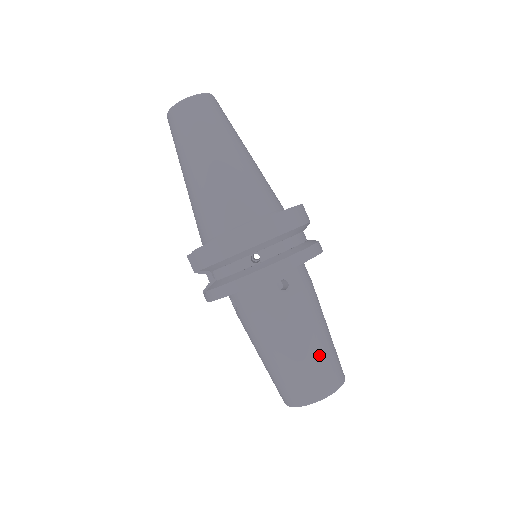
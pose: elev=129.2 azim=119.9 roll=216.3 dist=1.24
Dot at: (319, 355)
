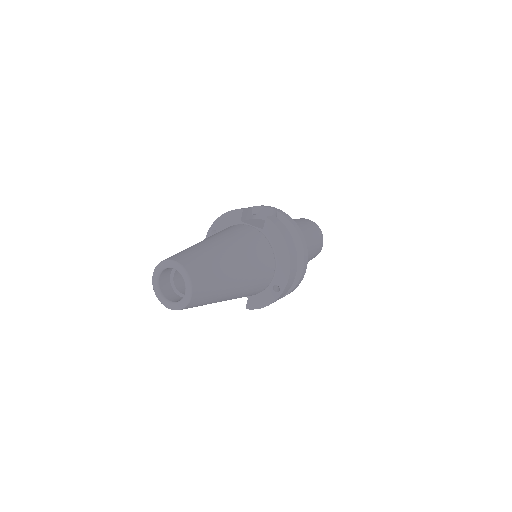
Dot at: (315, 247)
